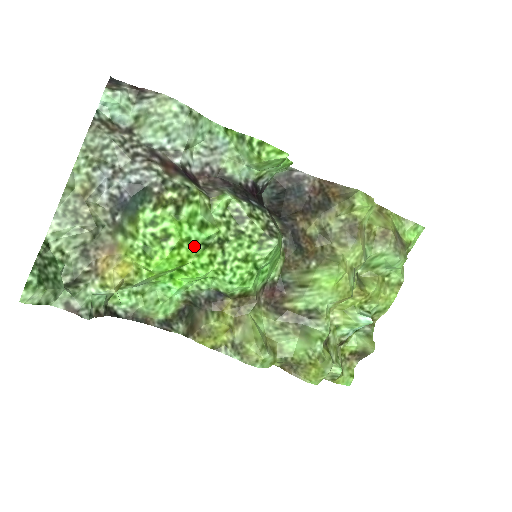
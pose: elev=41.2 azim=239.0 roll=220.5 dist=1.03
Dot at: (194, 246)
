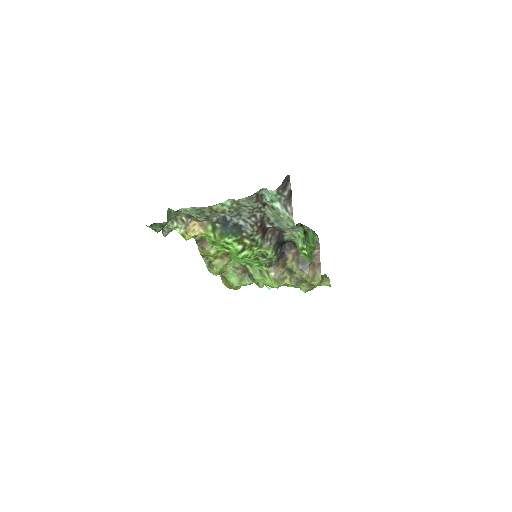
Dot at: occluded
